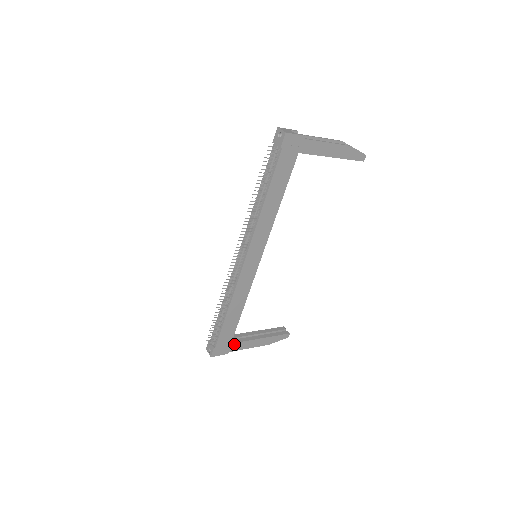
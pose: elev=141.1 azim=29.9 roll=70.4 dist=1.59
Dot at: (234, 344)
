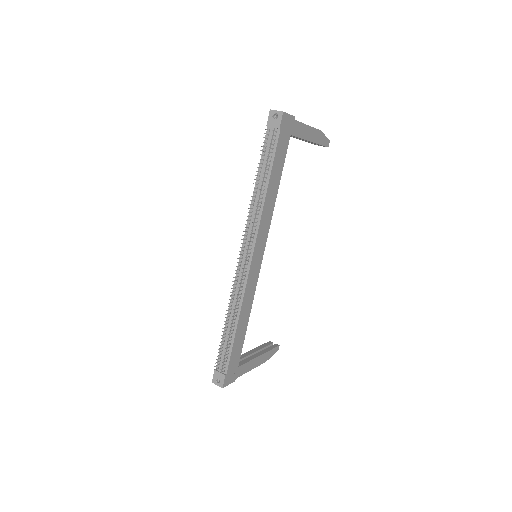
Dot at: (240, 367)
